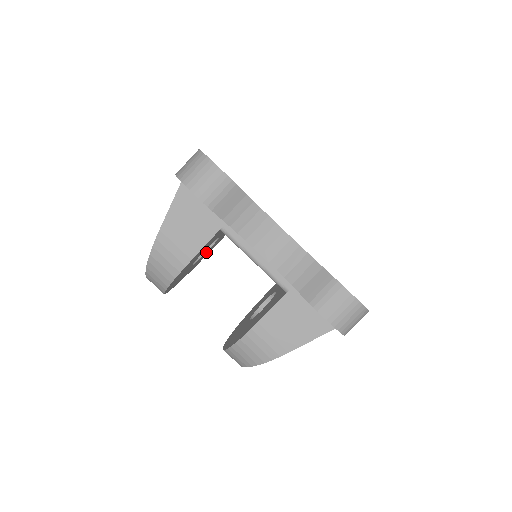
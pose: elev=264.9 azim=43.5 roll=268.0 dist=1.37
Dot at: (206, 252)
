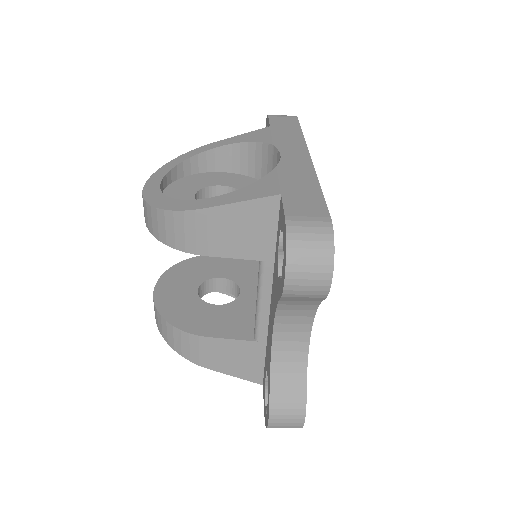
Dot at: occluded
